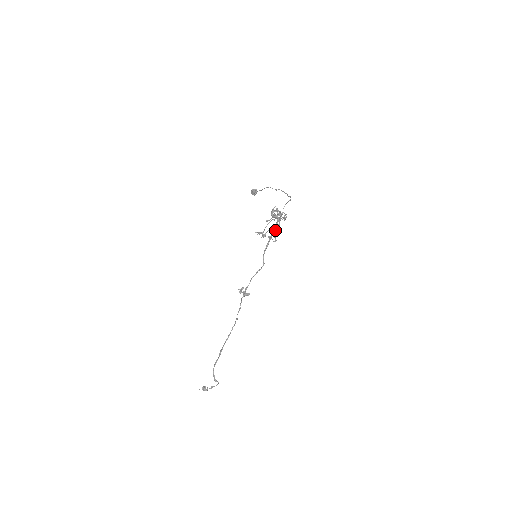
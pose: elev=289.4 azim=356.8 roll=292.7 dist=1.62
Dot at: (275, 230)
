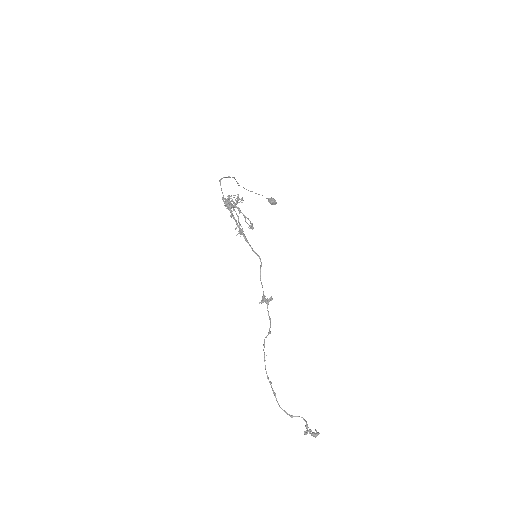
Dot at: (244, 217)
